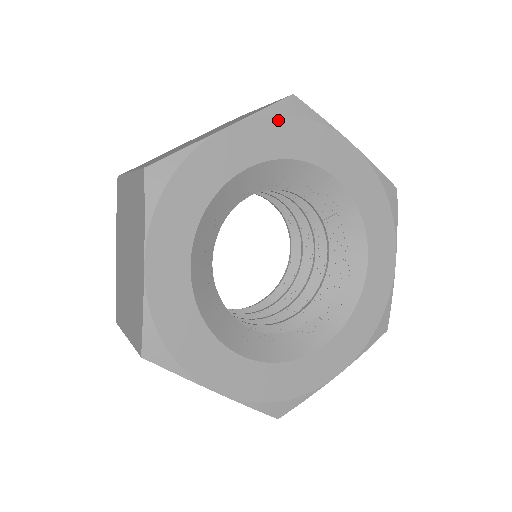
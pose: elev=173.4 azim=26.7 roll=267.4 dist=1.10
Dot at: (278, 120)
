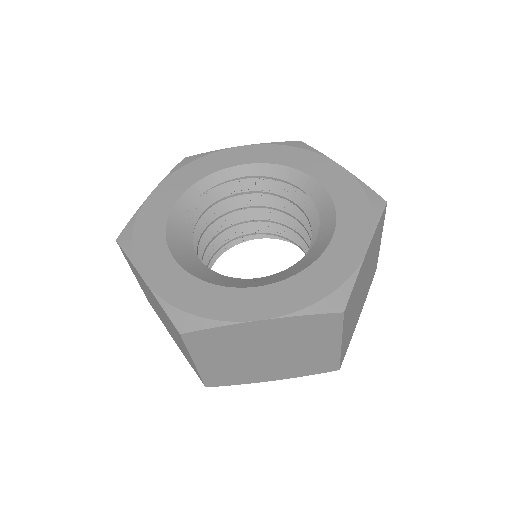
Dot at: (280, 147)
